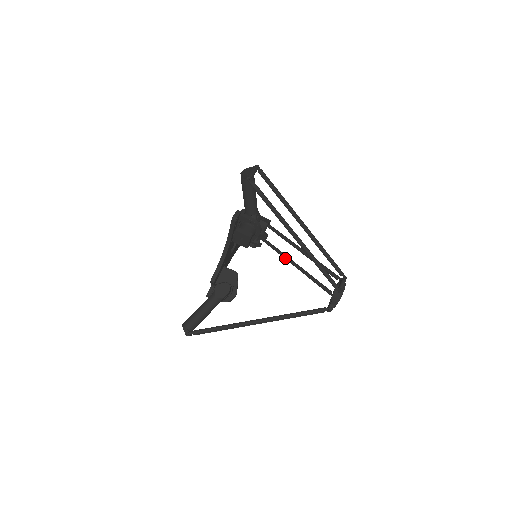
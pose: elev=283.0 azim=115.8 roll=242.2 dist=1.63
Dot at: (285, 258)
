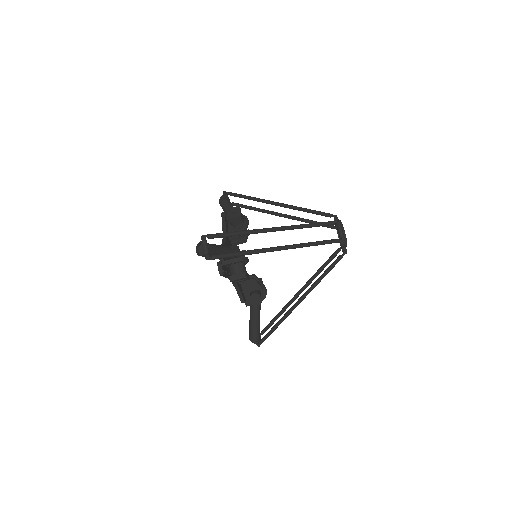
Dot at: occluded
